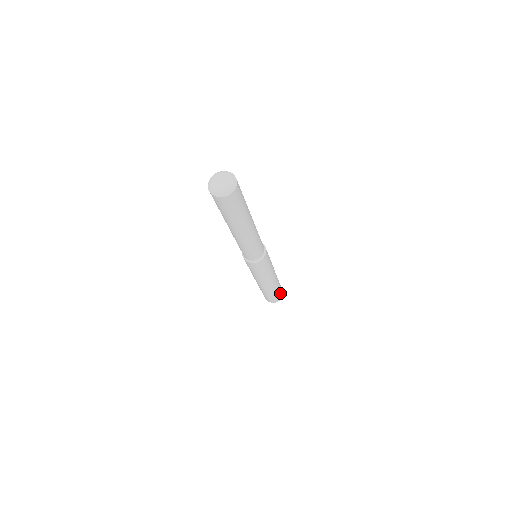
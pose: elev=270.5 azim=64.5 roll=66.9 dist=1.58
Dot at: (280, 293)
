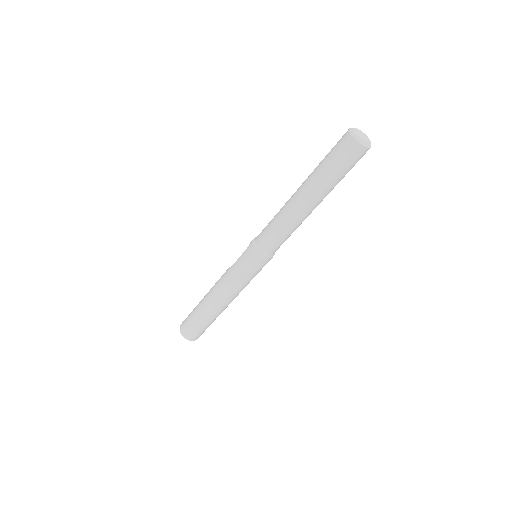
Dot at: (202, 332)
